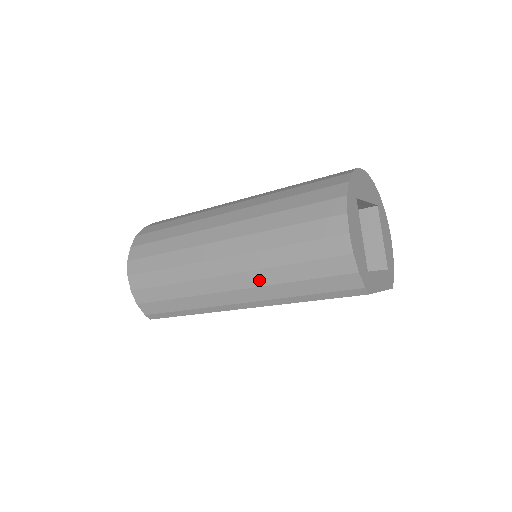
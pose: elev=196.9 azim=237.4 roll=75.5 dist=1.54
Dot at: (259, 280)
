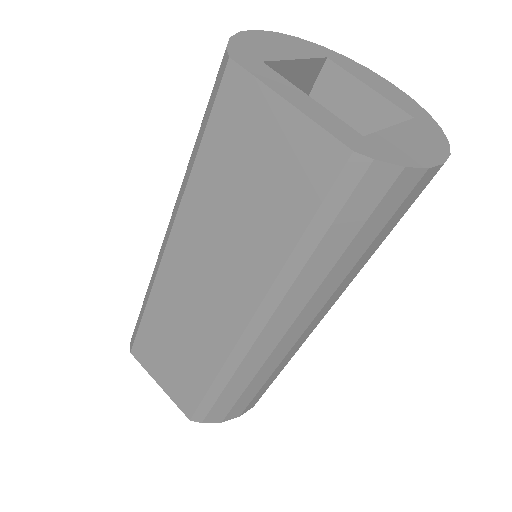
Dot at: occluded
